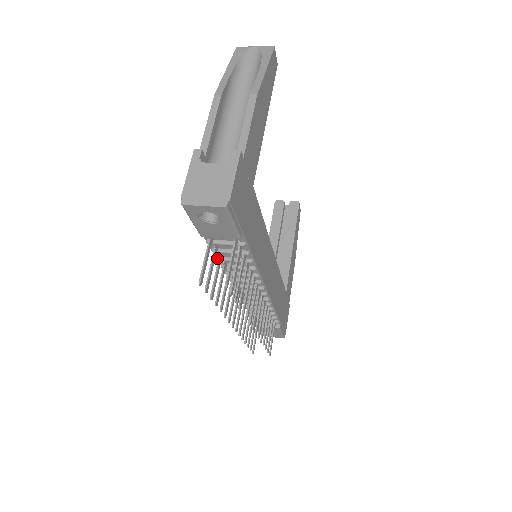
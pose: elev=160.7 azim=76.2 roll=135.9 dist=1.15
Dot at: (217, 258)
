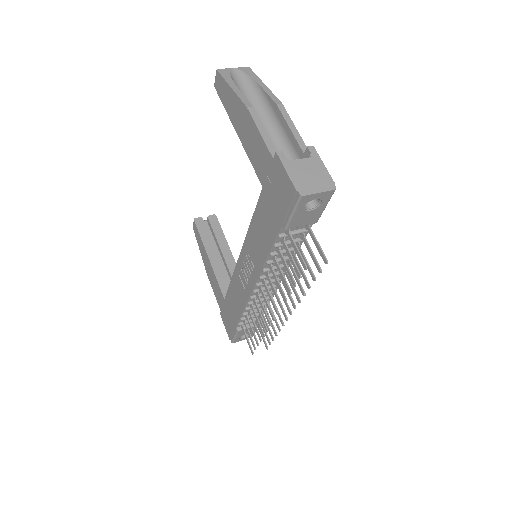
Dot at: (272, 254)
